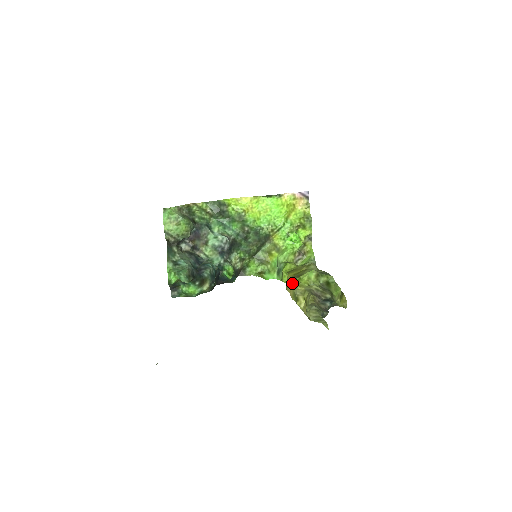
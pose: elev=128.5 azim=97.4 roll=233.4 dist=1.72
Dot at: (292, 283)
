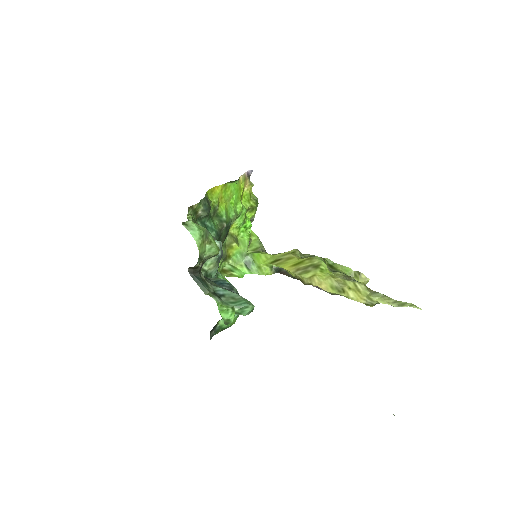
Dot at: (318, 276)
